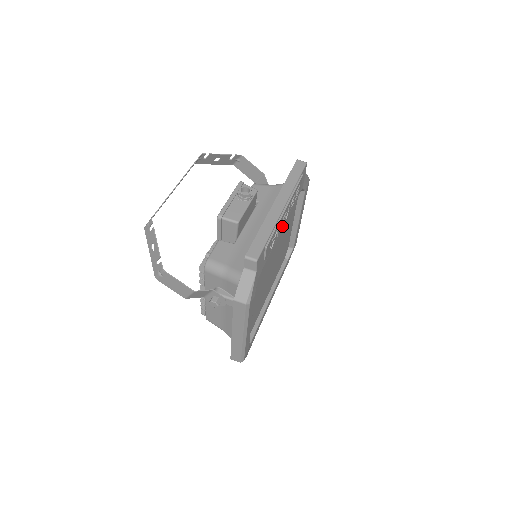
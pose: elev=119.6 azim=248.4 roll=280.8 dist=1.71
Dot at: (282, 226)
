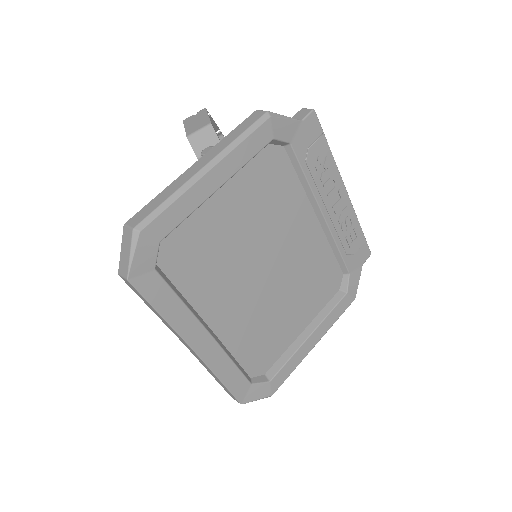
Dot at: (328, 205)
